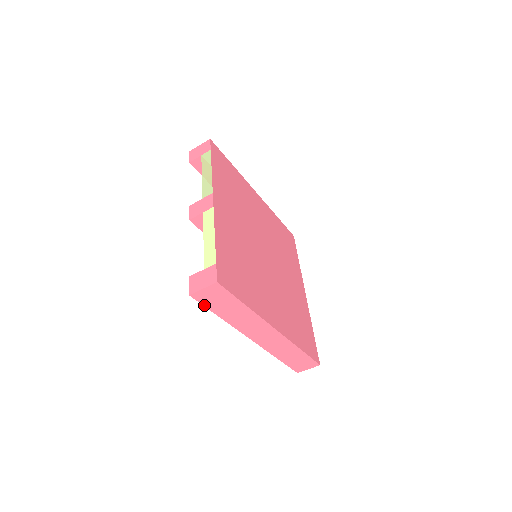
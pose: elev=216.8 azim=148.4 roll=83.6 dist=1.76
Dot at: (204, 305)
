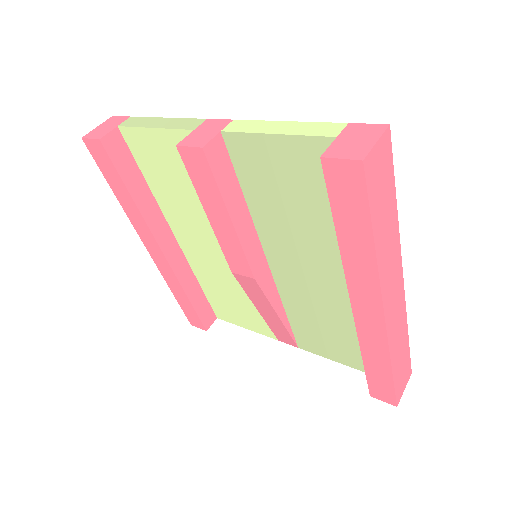
Dot at: (368, 199)
